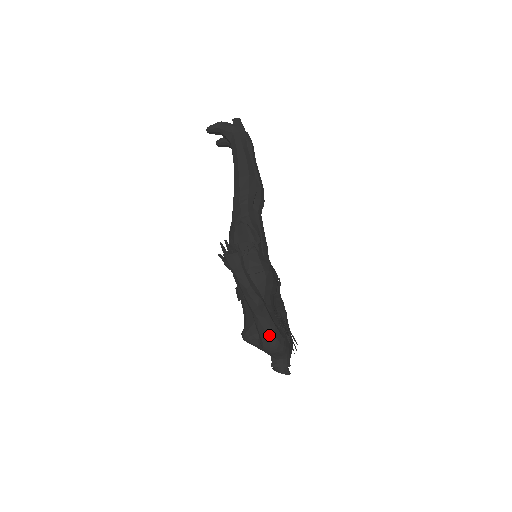
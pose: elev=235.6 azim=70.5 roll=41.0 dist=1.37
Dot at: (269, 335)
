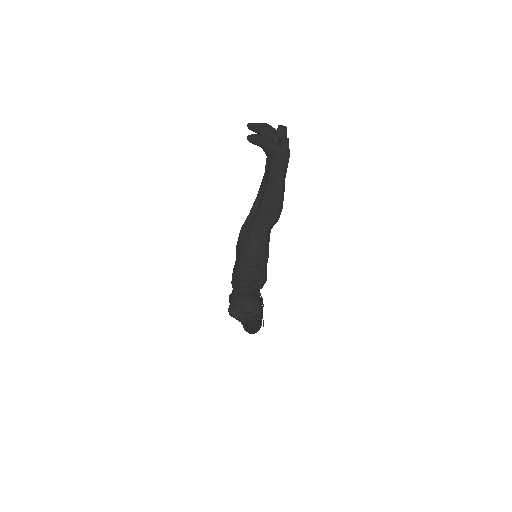
Dot at: (254, 331)
